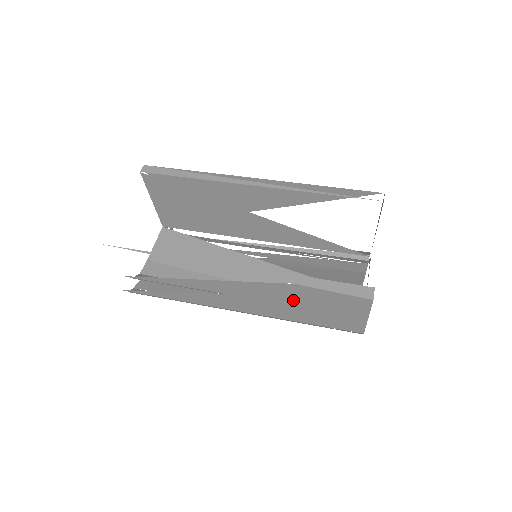
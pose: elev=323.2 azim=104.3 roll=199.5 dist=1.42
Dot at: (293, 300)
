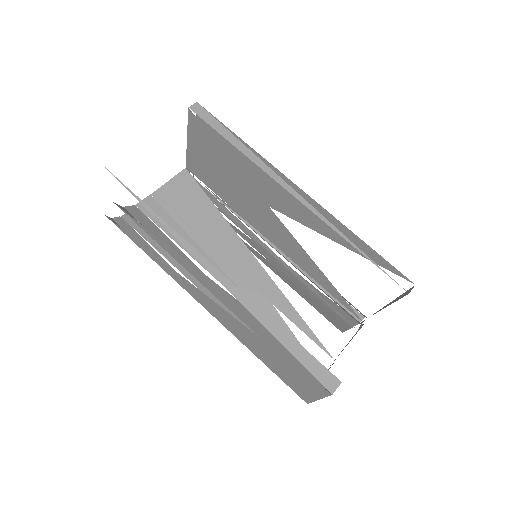
Dot at: (258, 338)
